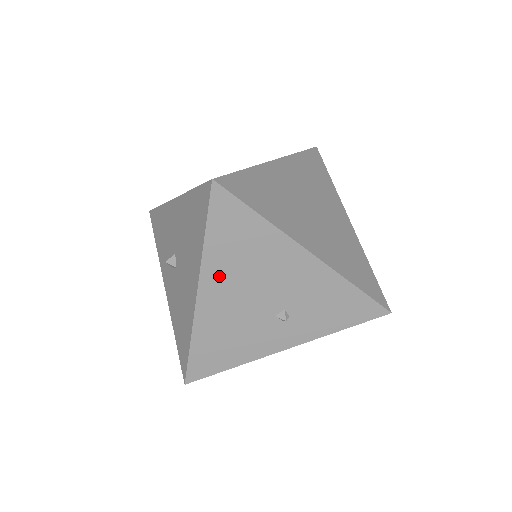
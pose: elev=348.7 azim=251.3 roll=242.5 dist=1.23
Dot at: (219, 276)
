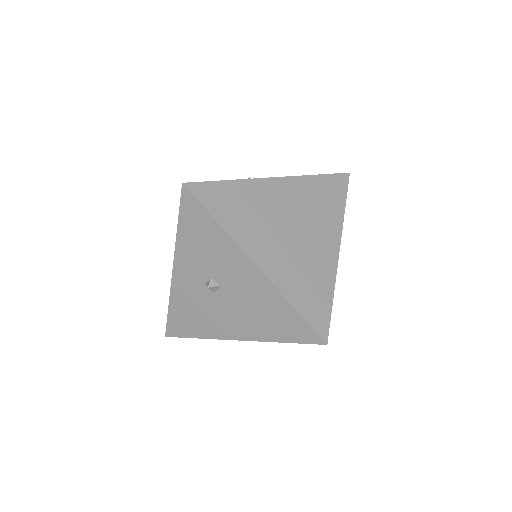
Dot at: occluded
